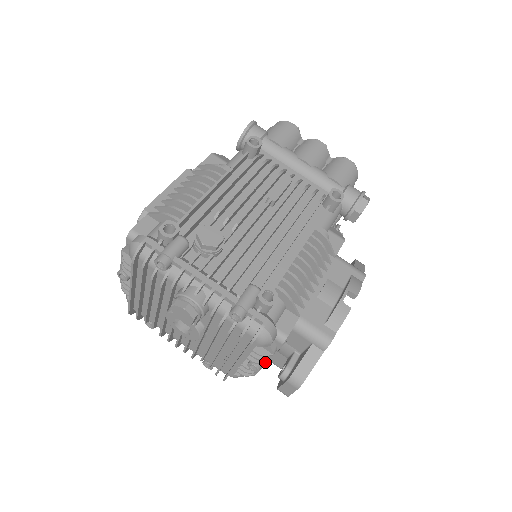
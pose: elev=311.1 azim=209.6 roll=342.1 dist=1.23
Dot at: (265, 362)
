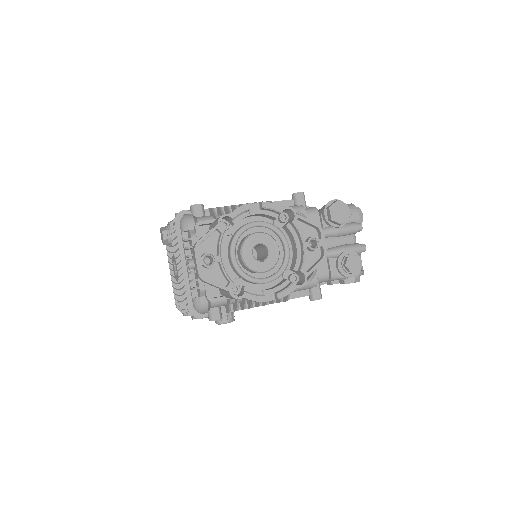
Dot at: occluded
